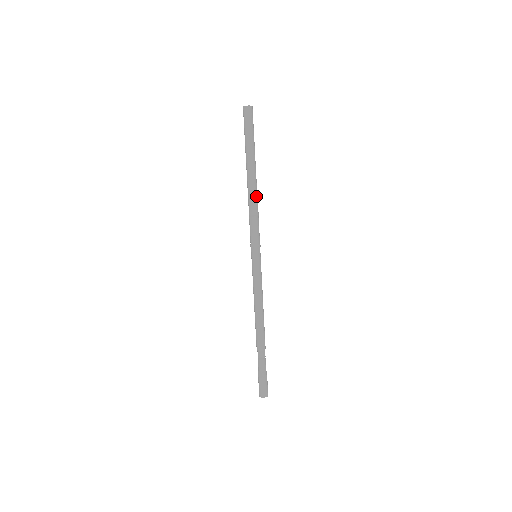
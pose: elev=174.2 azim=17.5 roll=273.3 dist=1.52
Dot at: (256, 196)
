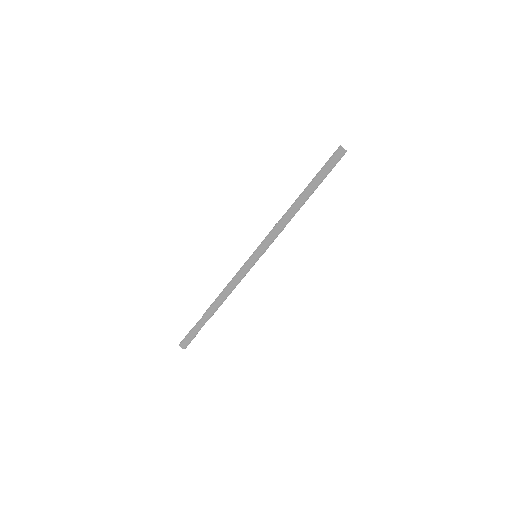
Dot at: (290, 216)
